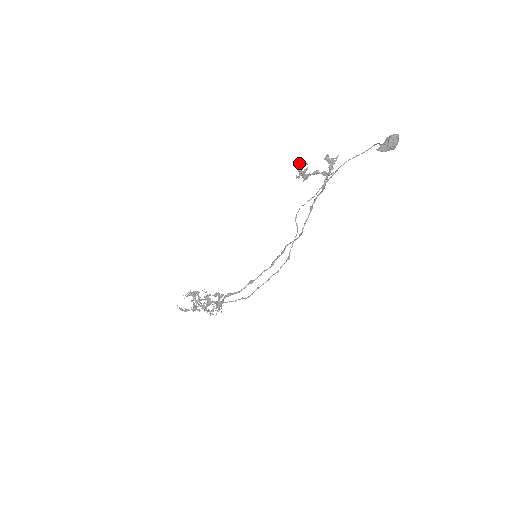
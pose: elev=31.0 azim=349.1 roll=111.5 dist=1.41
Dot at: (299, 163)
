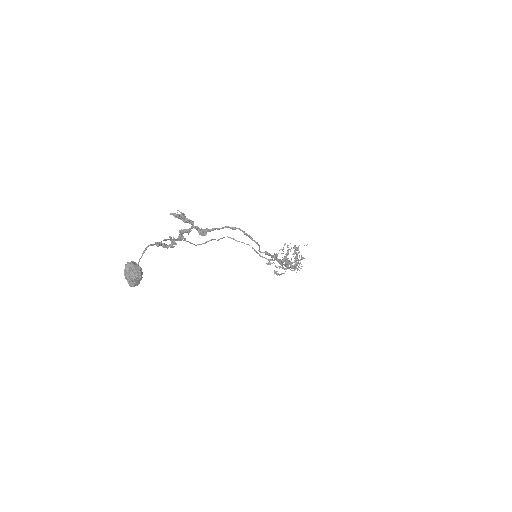
Dot at: (156, 245)
